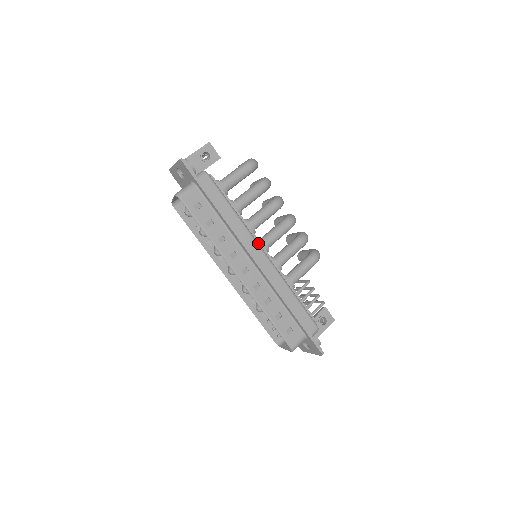
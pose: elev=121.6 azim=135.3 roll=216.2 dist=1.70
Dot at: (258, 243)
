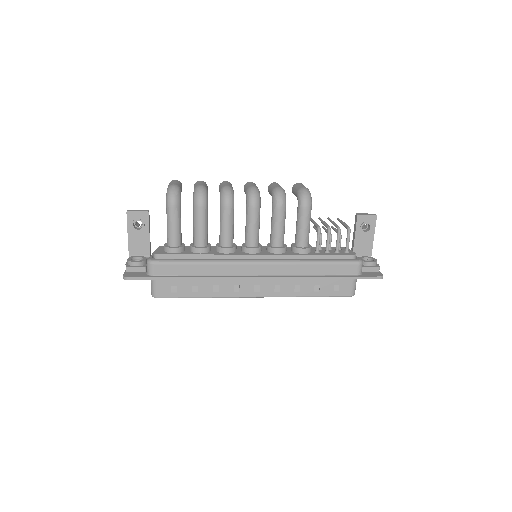
Dot at: (244, 261)
